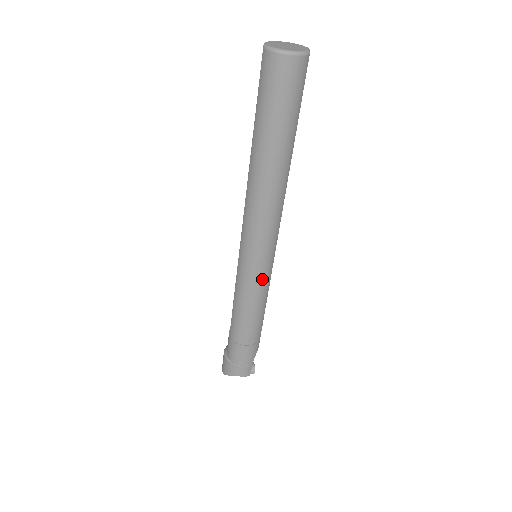
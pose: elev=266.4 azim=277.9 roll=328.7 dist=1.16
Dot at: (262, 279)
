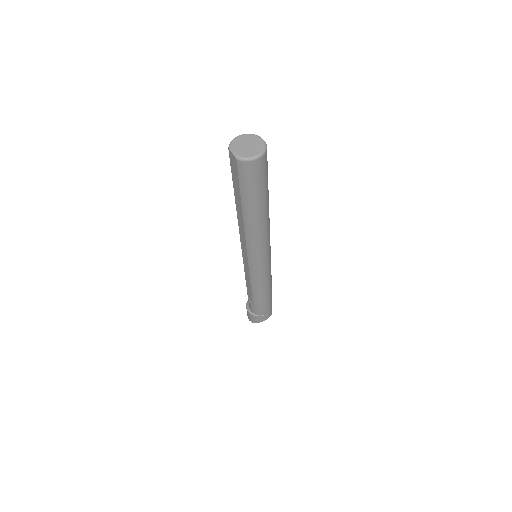
Dot at: (269, 268)
